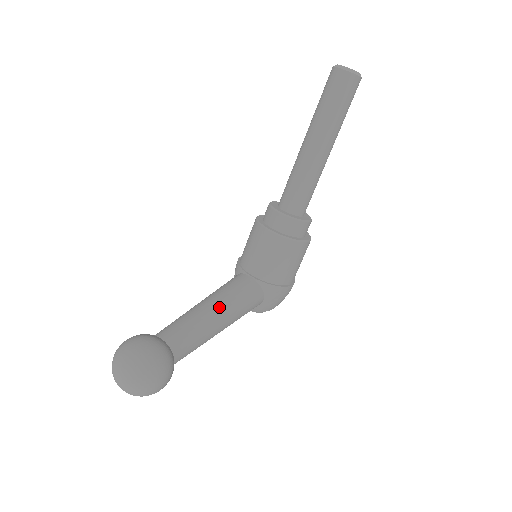
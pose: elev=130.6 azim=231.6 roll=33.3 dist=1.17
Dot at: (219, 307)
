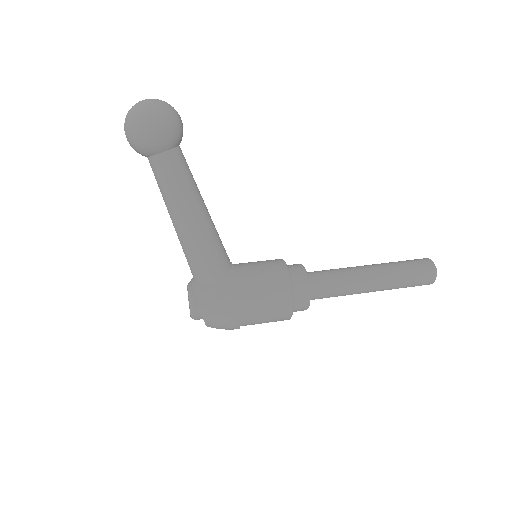
Dot at: (208, 213)
